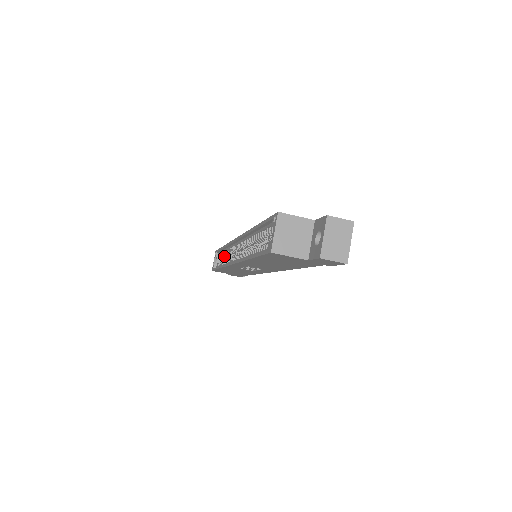
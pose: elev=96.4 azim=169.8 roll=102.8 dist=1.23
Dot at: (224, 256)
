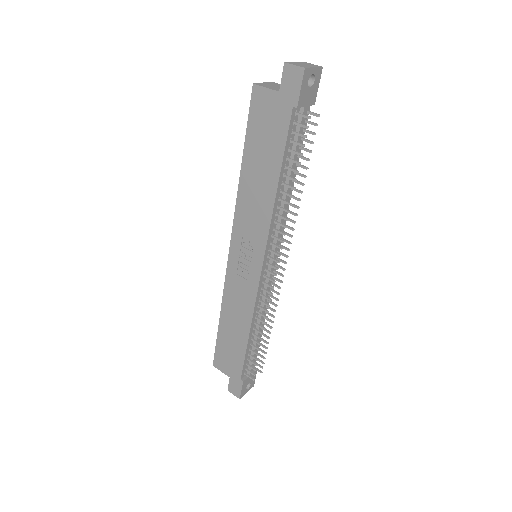
Dot at: occluded
